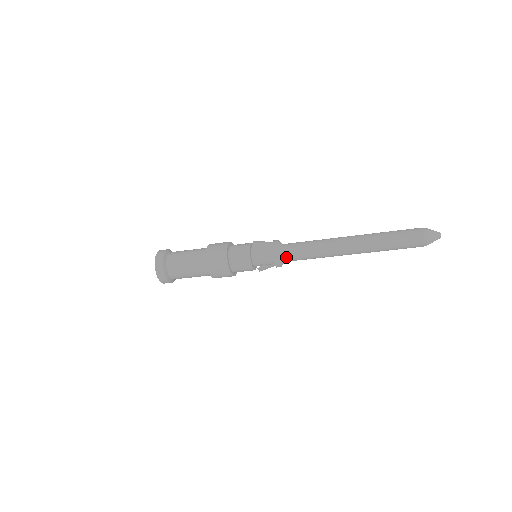
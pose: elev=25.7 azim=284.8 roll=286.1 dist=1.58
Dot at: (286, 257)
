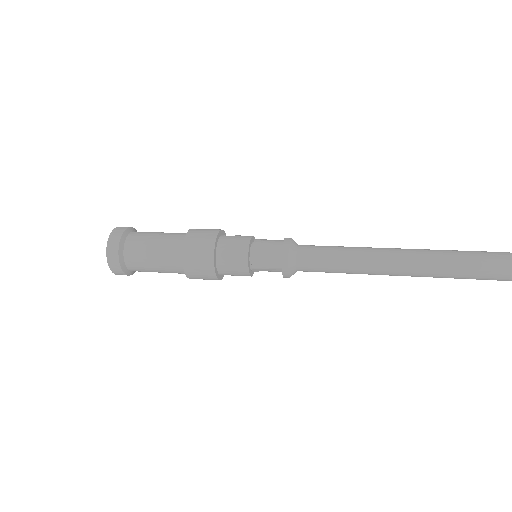
Dot at: (301, 270)
